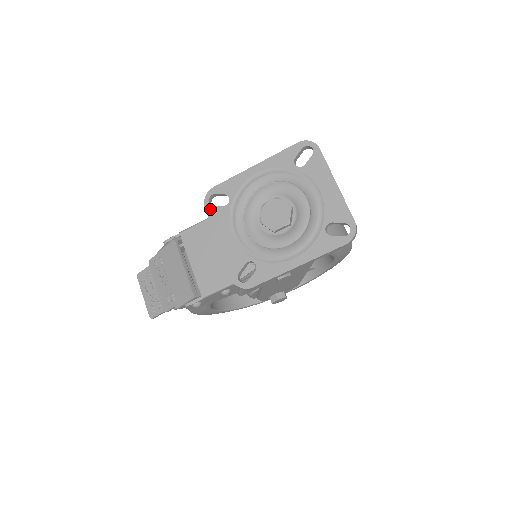
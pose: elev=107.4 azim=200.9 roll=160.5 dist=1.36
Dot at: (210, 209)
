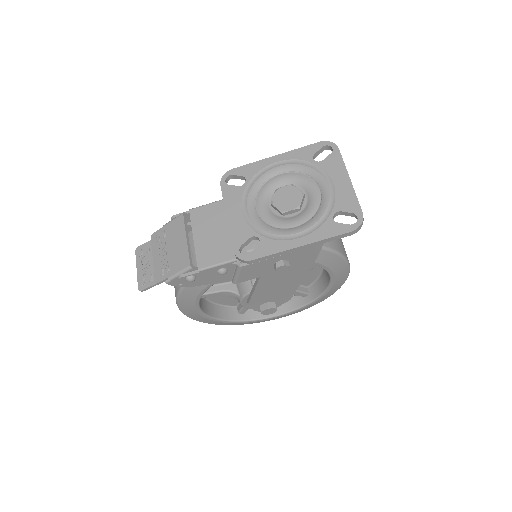
Dot at: (225, 187)
